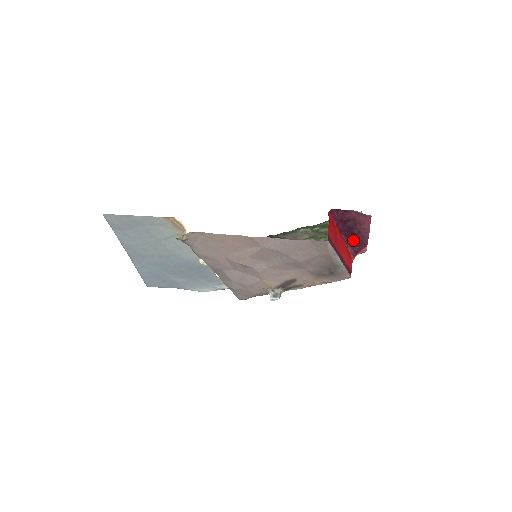
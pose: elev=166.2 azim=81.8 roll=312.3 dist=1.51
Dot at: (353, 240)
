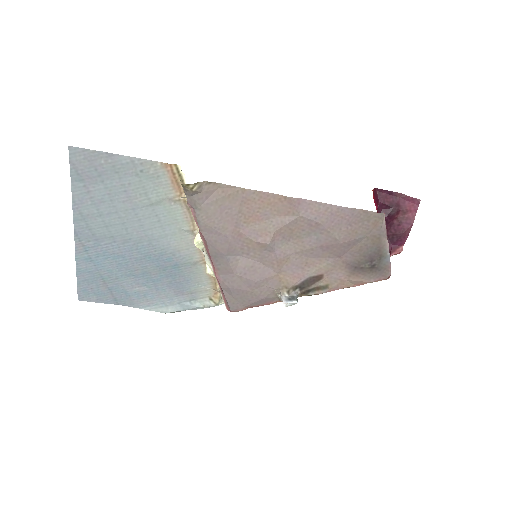
Dot at: (389, 235)
